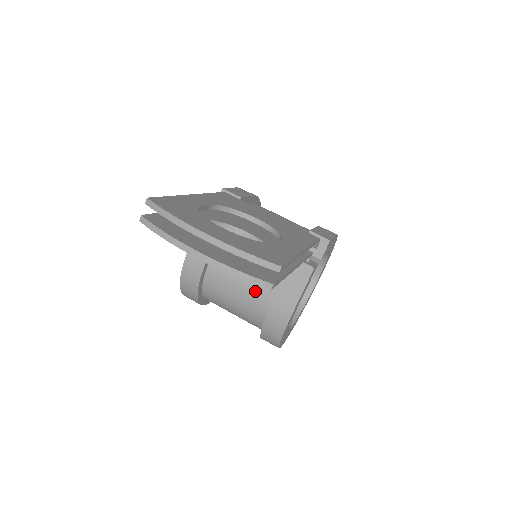
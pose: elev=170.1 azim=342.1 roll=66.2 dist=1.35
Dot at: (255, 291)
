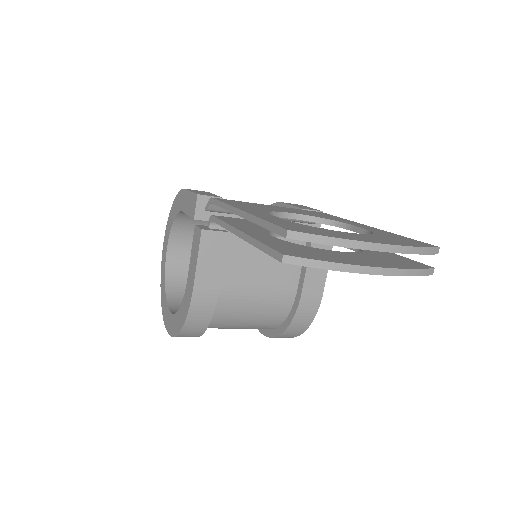
Dot at: (276, 292)
